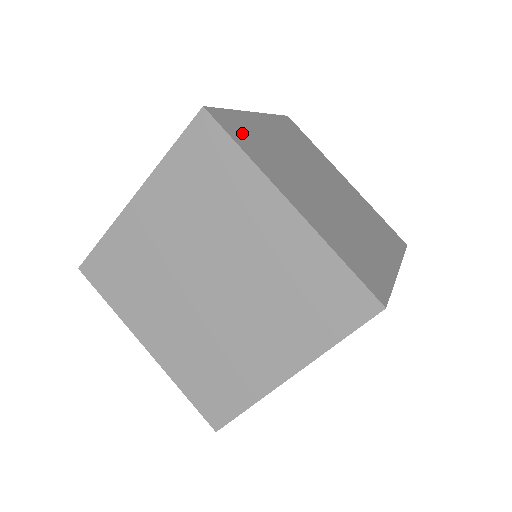
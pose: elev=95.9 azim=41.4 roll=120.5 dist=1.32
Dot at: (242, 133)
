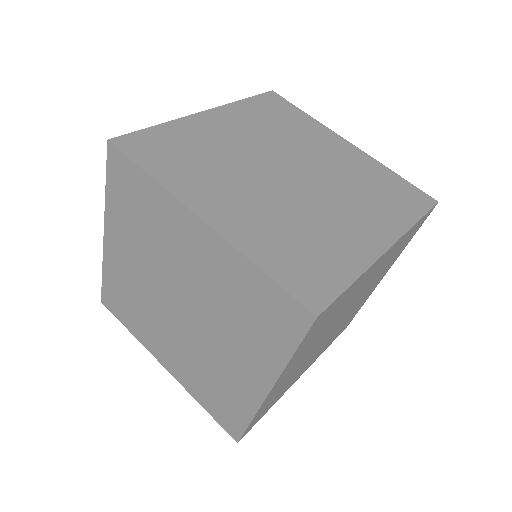
Dot at: occluded
